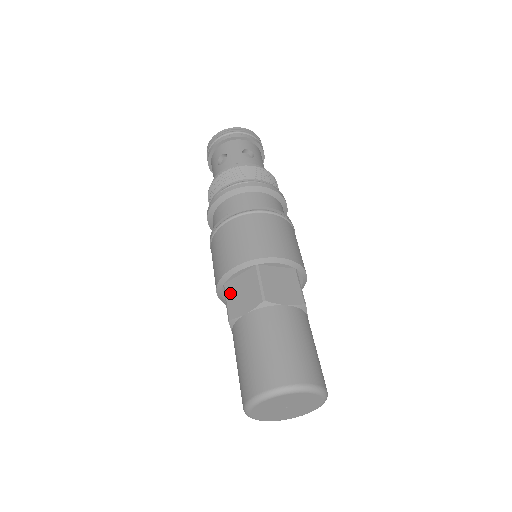
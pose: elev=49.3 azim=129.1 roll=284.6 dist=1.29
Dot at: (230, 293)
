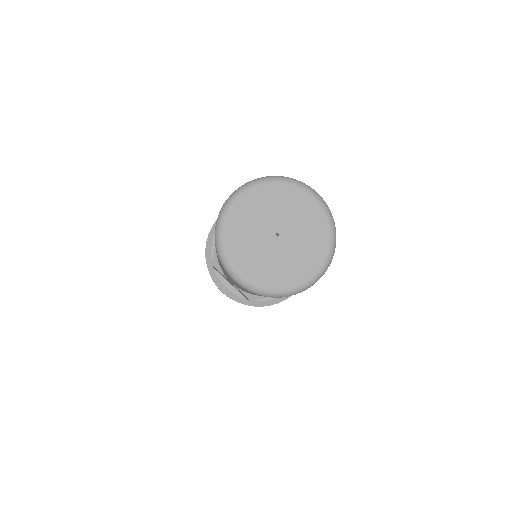
Dot at: occluded
